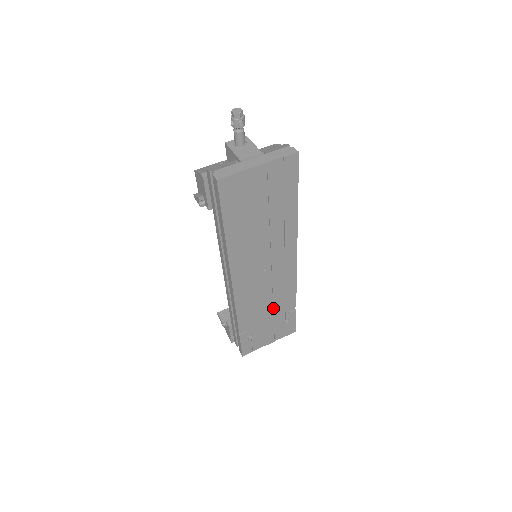
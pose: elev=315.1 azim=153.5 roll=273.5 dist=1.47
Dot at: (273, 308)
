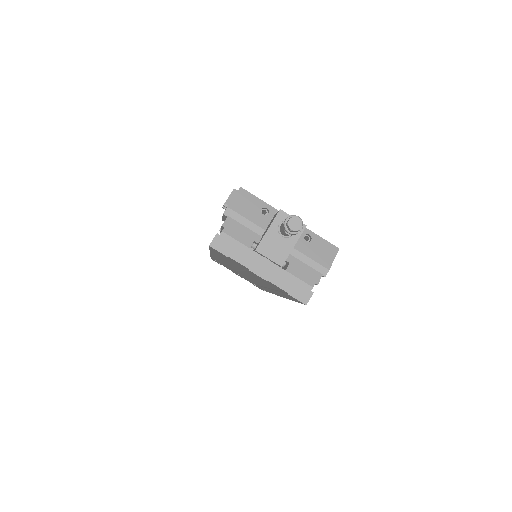
Dot at: occluded
